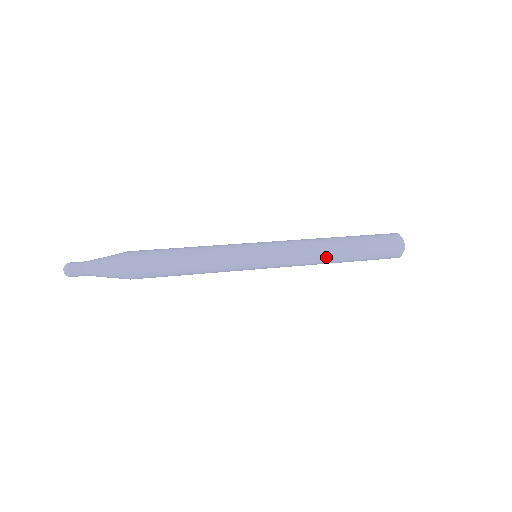
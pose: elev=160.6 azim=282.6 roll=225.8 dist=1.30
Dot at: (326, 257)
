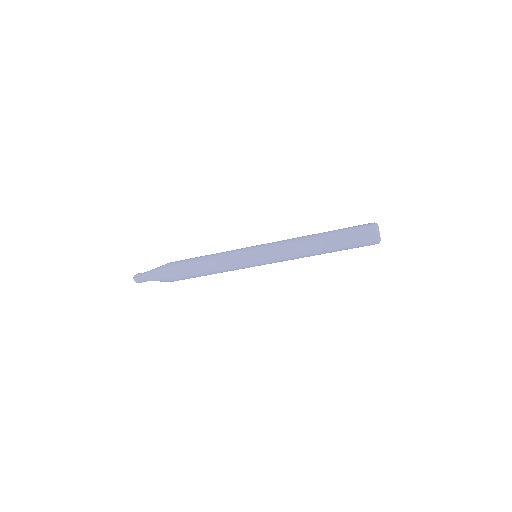
Dot at: (306, 240)
